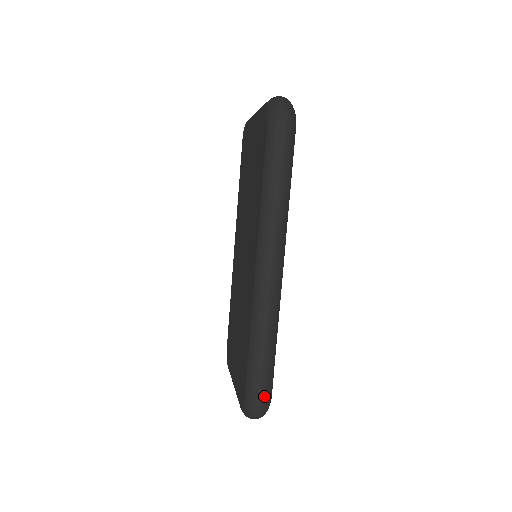
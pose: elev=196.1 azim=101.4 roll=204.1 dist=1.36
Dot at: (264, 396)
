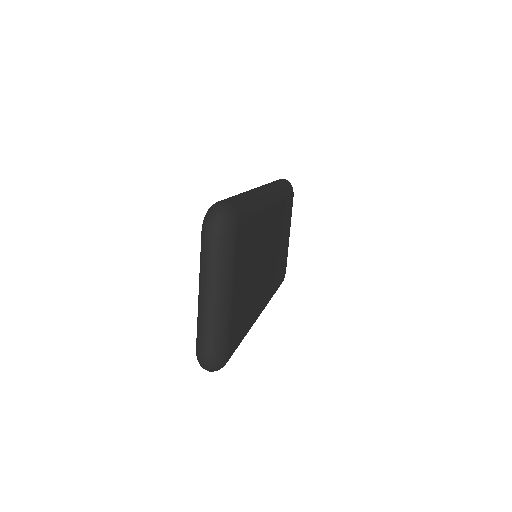
Dot at: occluded
